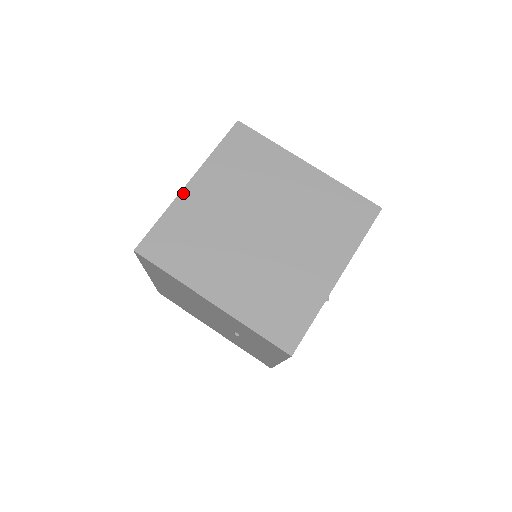
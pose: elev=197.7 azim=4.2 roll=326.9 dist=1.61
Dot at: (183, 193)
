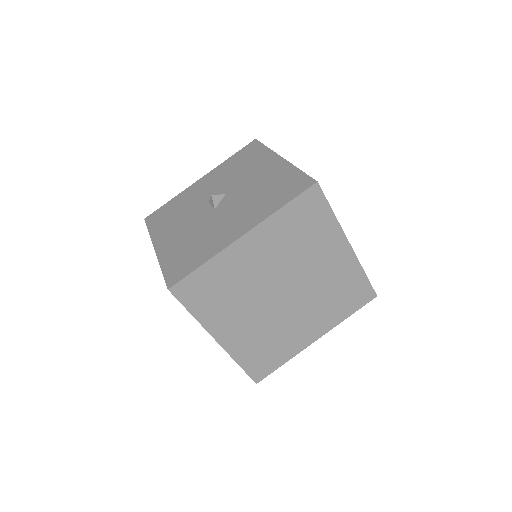
Dot at: (233, 246)
